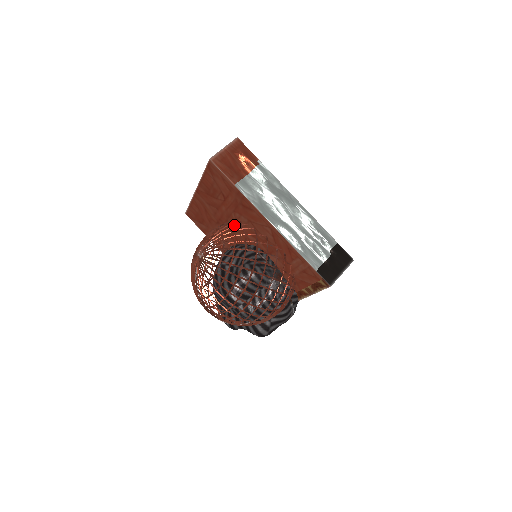
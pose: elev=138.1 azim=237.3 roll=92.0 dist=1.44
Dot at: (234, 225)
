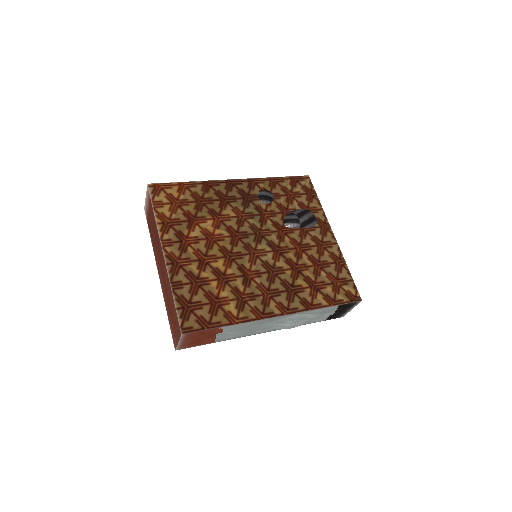
Dot at: occluded
